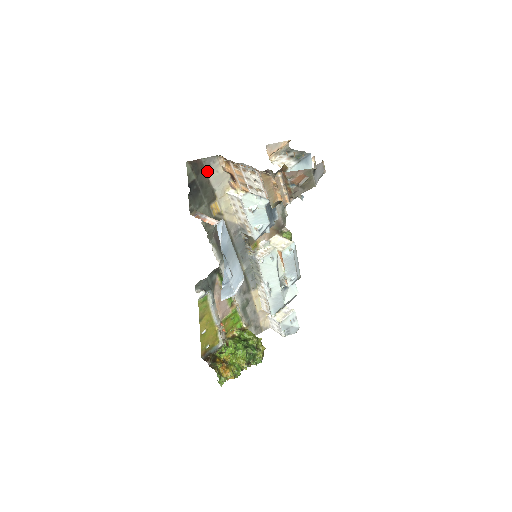
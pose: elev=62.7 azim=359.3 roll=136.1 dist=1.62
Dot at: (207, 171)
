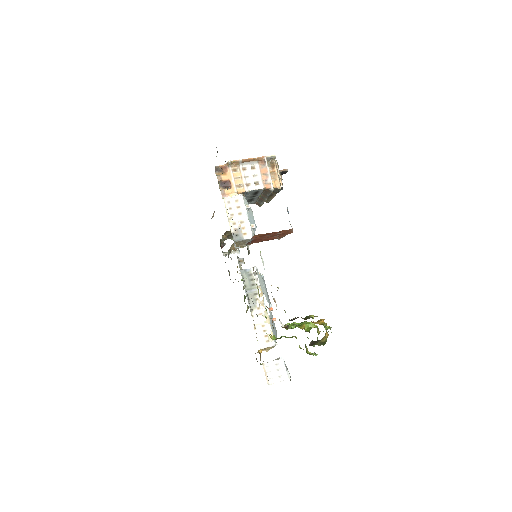
Dot at: occluded
